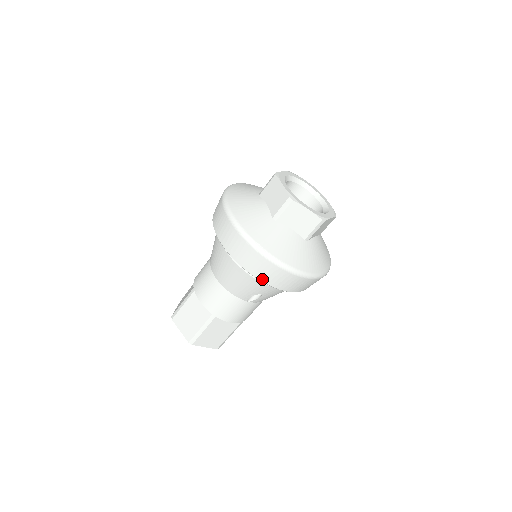
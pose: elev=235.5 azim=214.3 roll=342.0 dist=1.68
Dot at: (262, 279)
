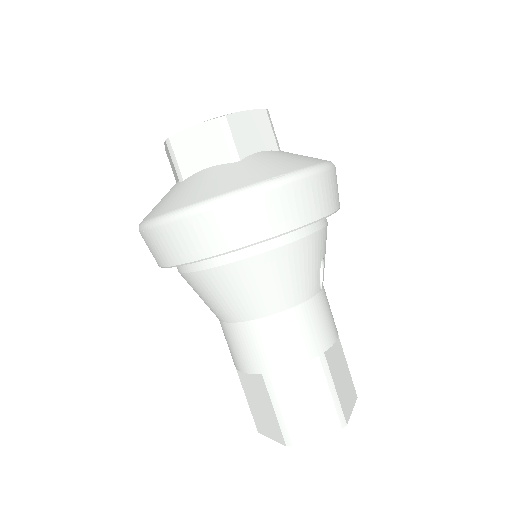
Dot at: (317, 216)
